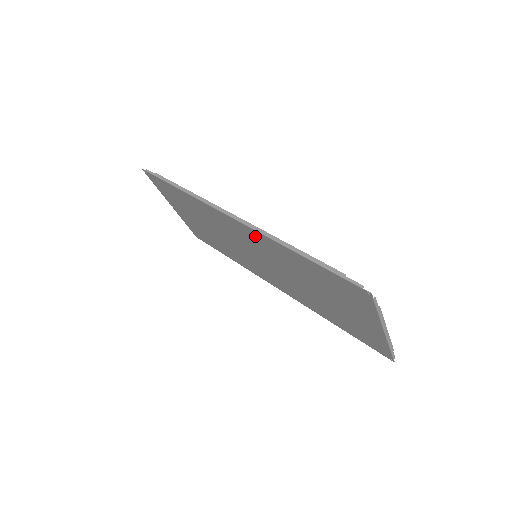
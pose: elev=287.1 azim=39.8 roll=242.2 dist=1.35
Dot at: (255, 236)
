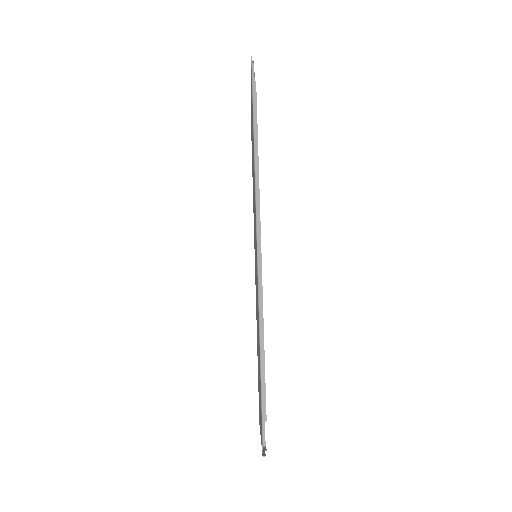
Dot at: occluded
